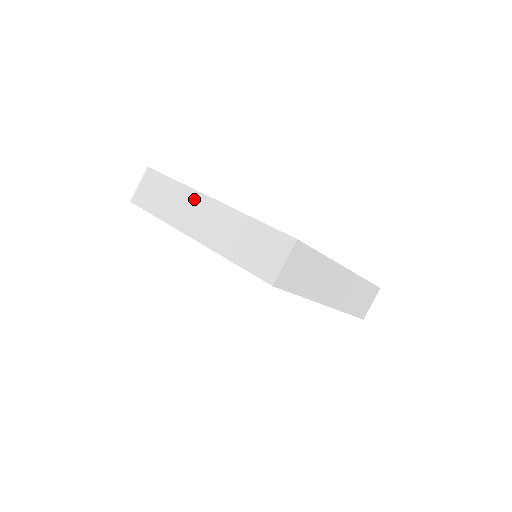
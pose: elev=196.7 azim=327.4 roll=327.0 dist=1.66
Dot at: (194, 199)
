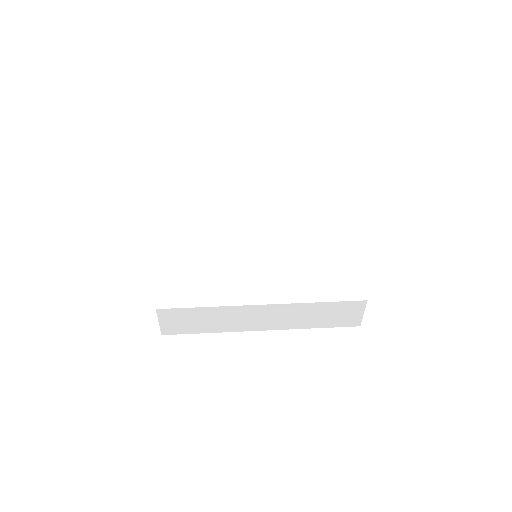
Dot at: occluded
